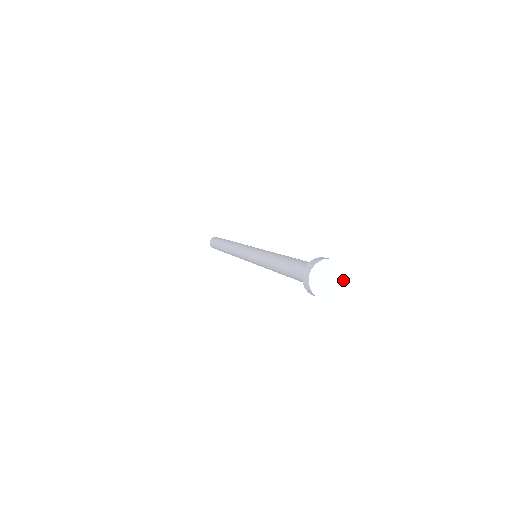
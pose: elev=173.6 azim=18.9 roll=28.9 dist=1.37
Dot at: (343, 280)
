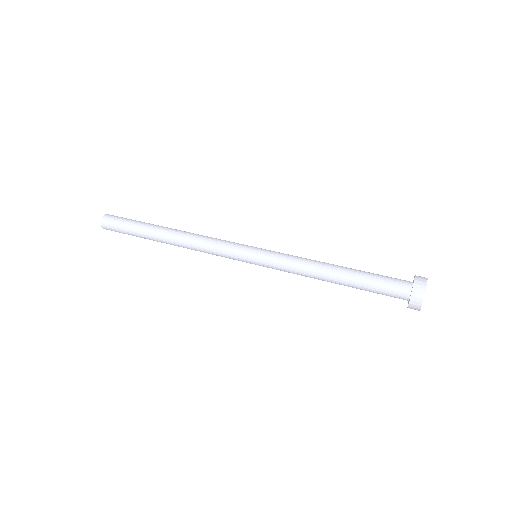
Dot at: occluded
